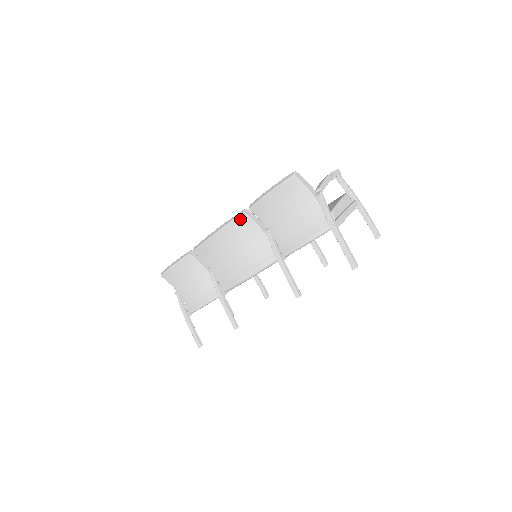
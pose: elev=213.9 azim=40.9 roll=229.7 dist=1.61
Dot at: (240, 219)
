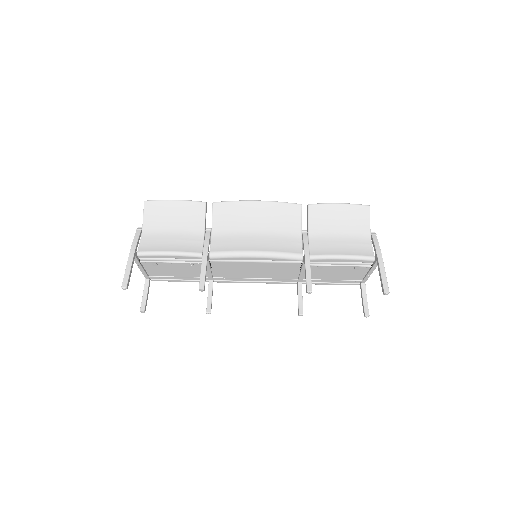
Dot at: (293, 206)
